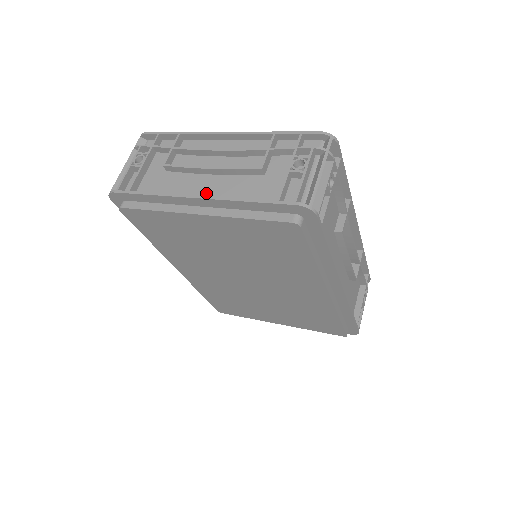
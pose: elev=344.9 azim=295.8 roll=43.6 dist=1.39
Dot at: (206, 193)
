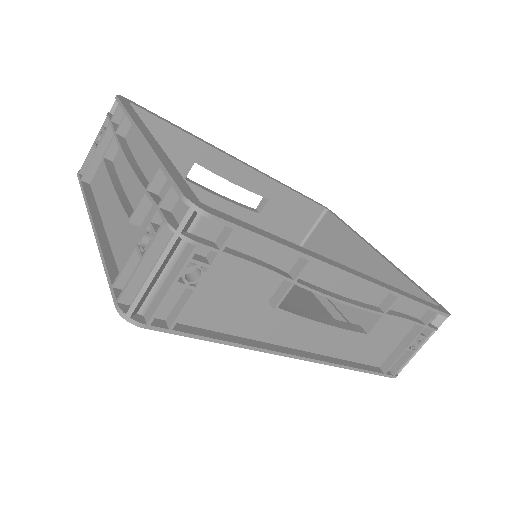
Dot at: (109, 219)
